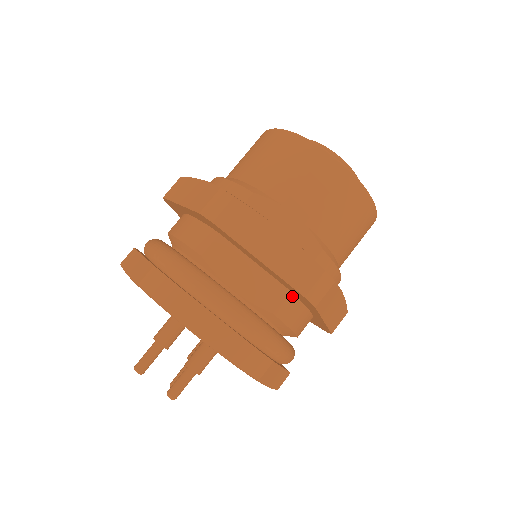
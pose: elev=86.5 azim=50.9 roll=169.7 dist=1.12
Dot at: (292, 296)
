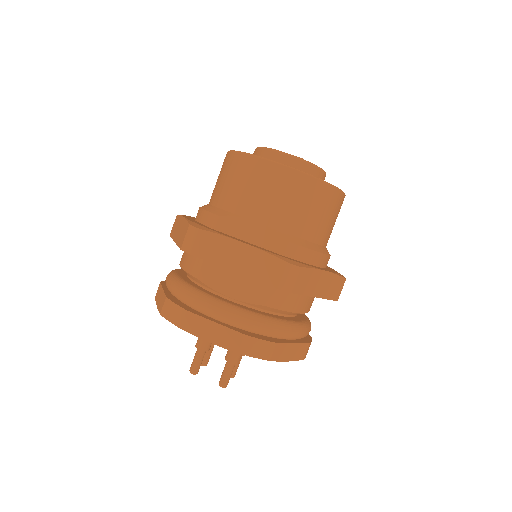
Dot at: occluded
